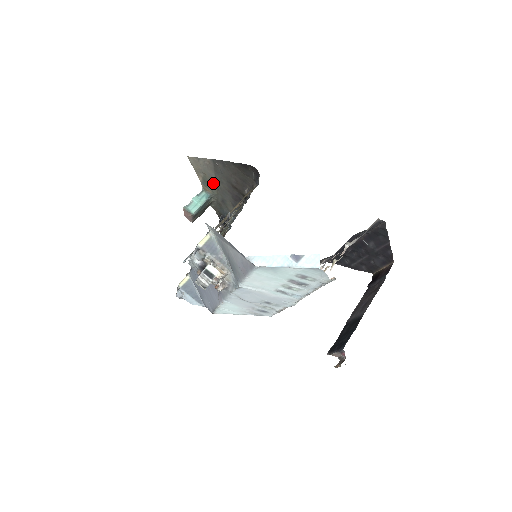
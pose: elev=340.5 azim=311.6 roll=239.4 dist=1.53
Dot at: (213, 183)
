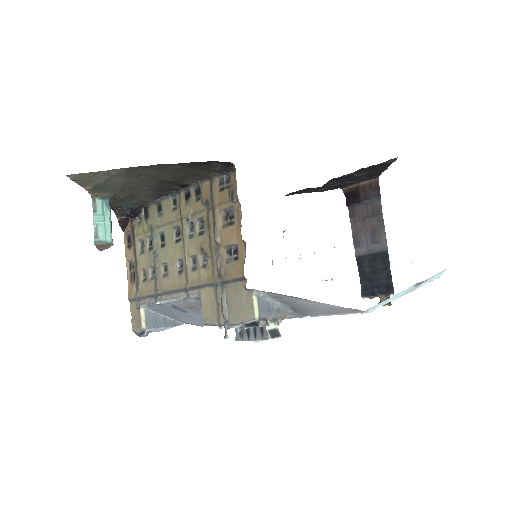
Dot at: (116, 186)
